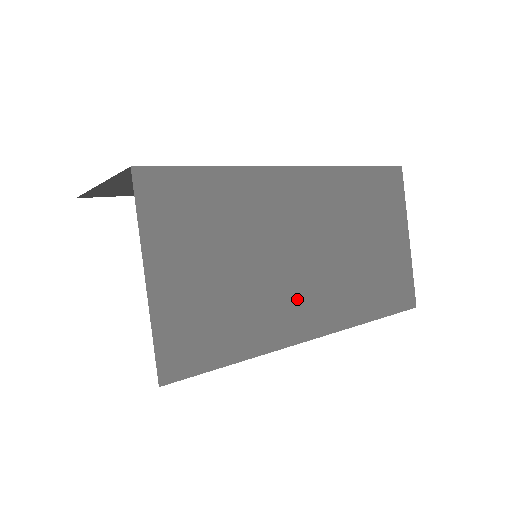
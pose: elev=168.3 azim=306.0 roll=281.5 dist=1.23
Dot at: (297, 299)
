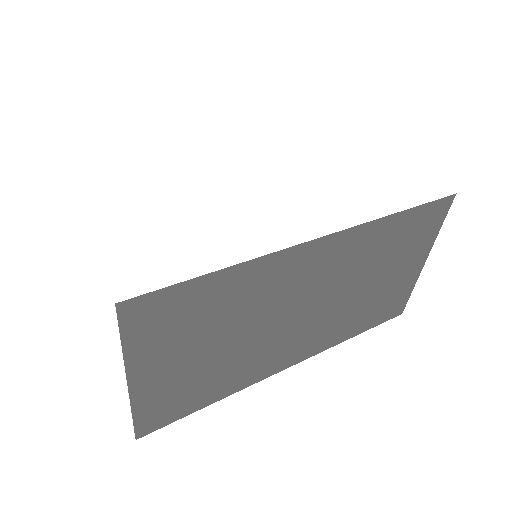
Dot at: (282, 347)
